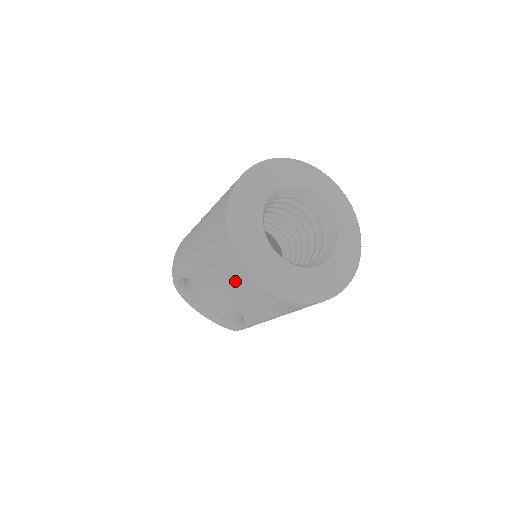
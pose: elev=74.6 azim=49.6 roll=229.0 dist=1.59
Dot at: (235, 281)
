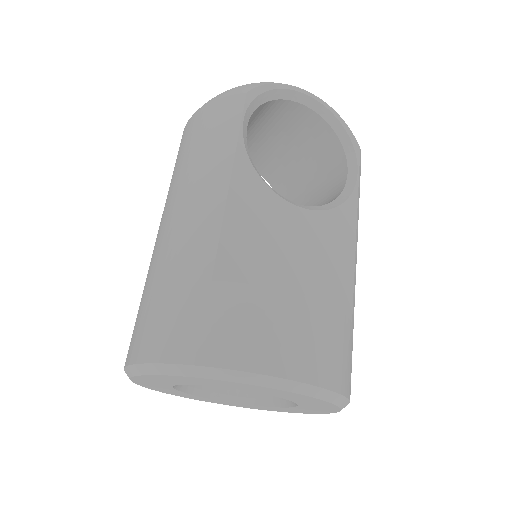
Dot at: occluded
